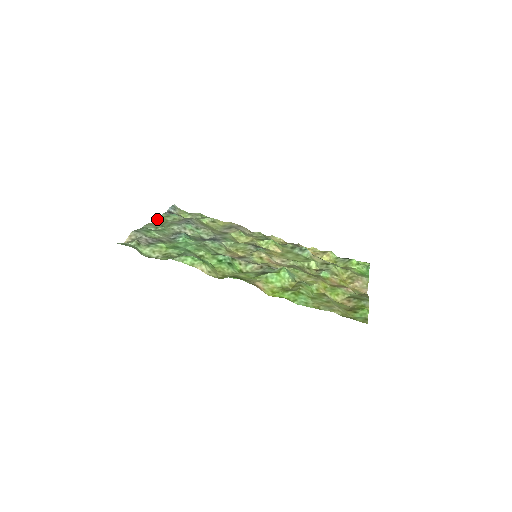
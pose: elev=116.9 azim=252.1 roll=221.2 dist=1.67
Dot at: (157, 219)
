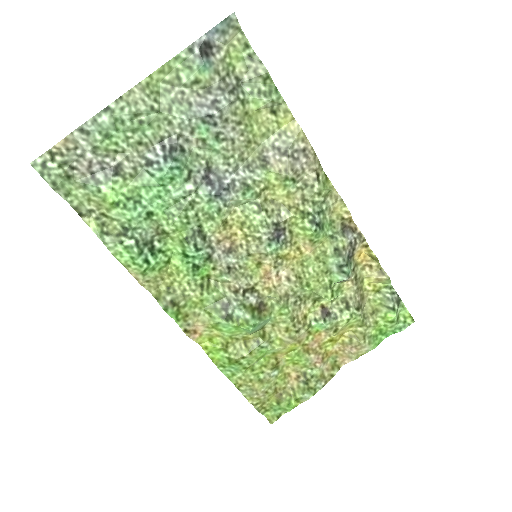
Dot at: (160, 68)
